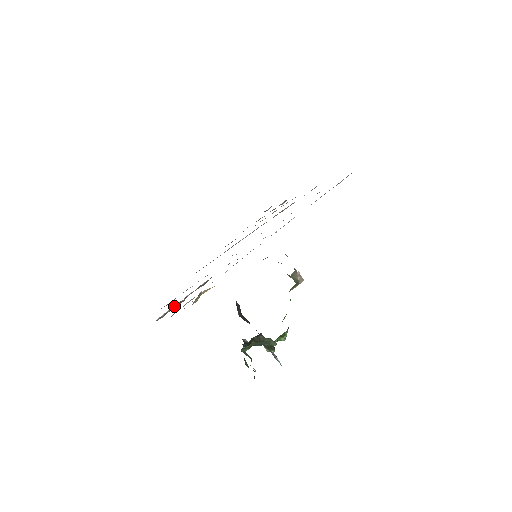
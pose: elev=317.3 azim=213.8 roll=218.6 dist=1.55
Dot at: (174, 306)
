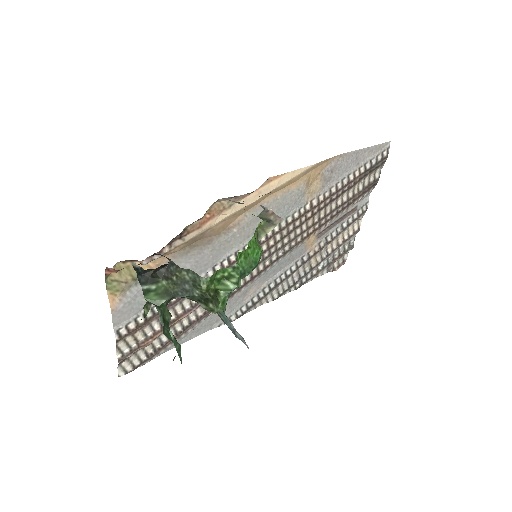
Dot at: (143, 338)
